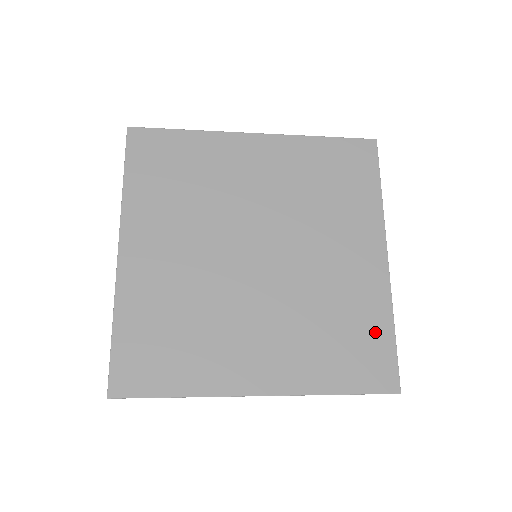
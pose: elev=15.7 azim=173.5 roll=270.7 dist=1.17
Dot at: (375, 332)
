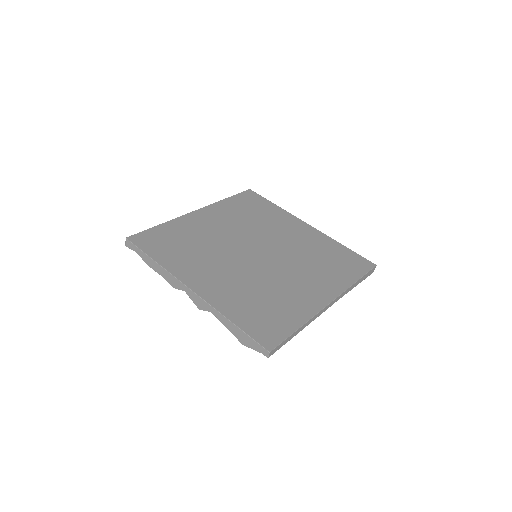
Dot at: (286, 319)
